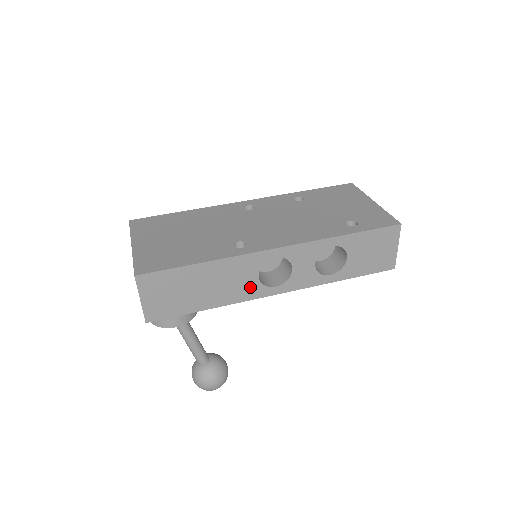
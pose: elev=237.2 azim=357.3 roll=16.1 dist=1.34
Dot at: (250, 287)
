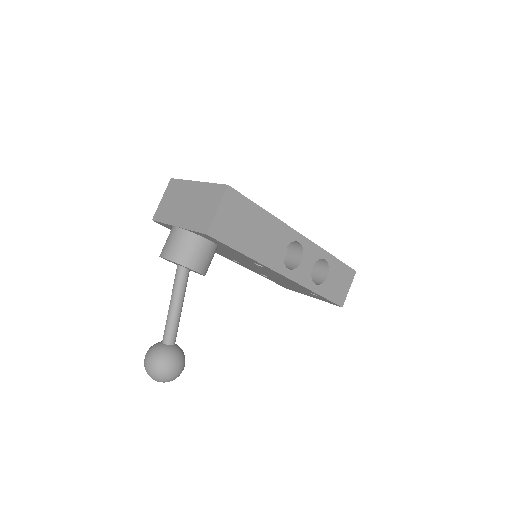
Dot at: (276, 256)
